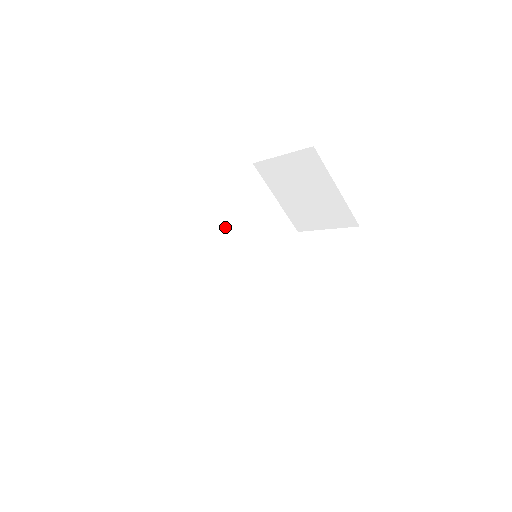
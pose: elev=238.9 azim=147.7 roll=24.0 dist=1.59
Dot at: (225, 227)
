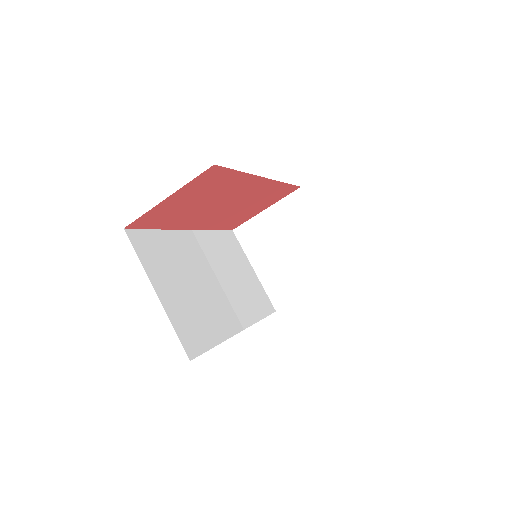
Dot at: (212, 254)
